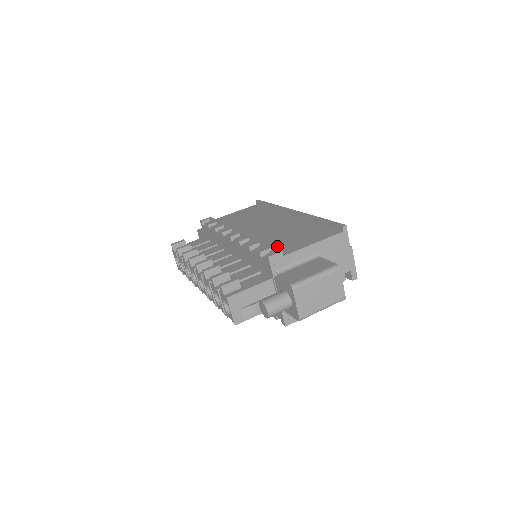
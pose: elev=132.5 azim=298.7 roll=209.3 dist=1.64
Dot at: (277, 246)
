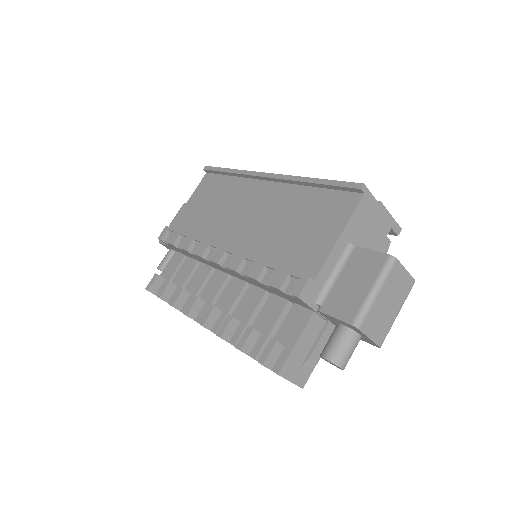
Dot at: (291, 260)
